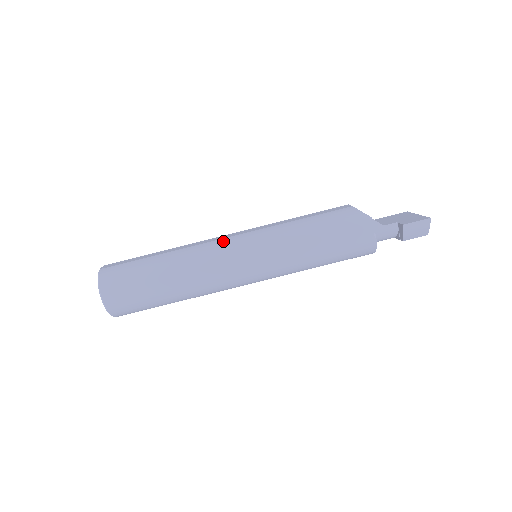
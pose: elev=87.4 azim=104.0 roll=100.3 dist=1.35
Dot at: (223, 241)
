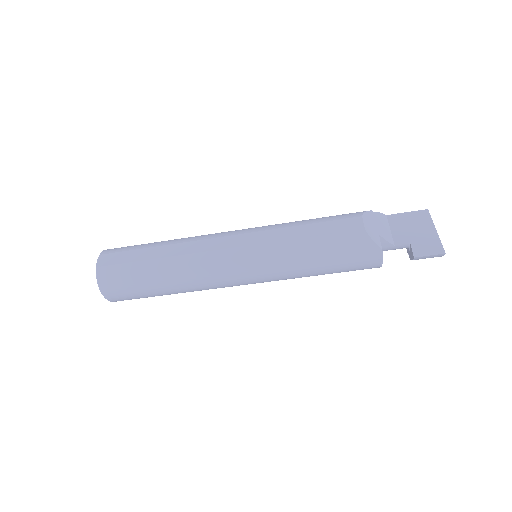
Dot at: (222, 255)
